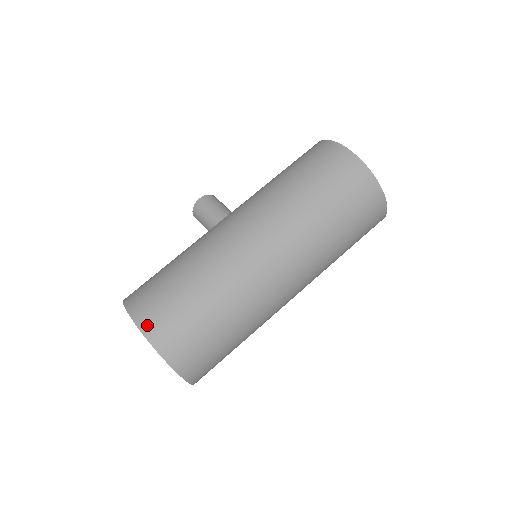
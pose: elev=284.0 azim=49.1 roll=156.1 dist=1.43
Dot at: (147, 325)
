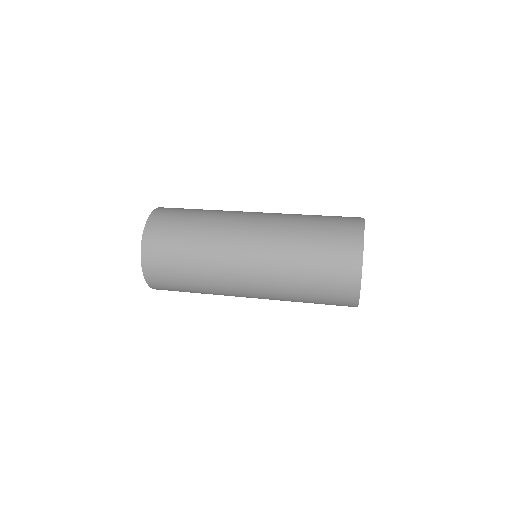
Dot at: occluded
